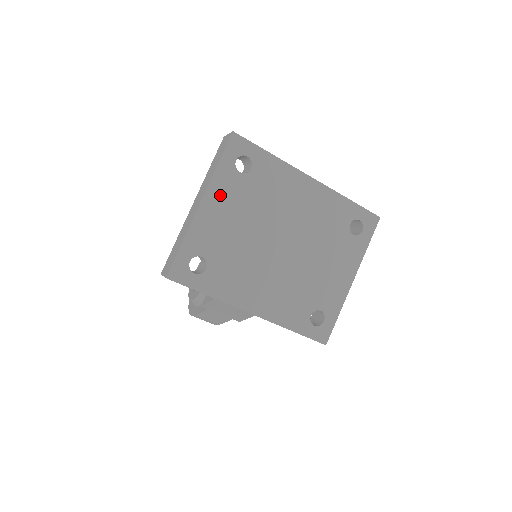
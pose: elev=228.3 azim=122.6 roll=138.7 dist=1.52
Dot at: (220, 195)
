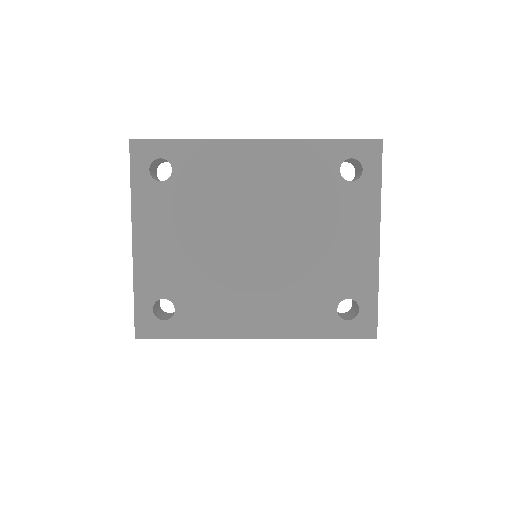
Dot at: (150, 220)
